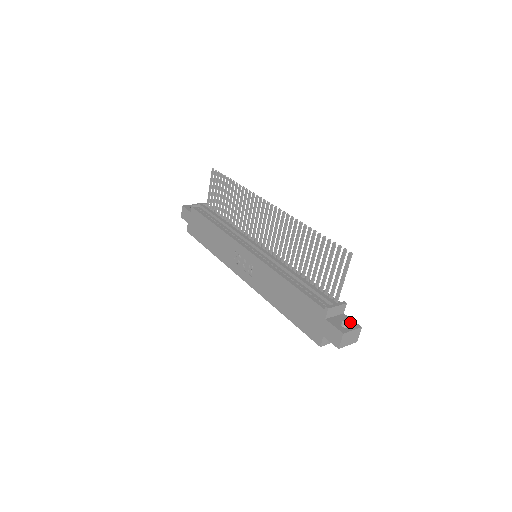
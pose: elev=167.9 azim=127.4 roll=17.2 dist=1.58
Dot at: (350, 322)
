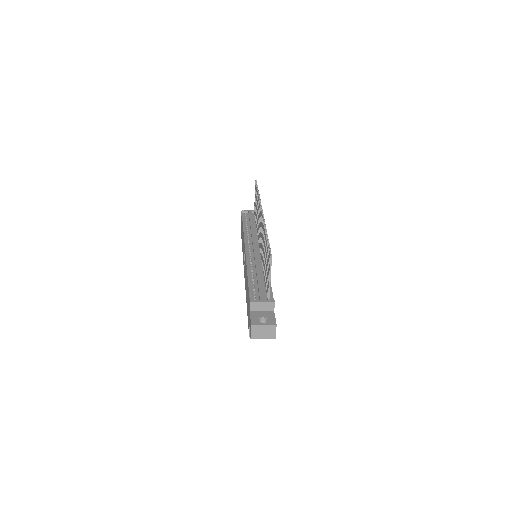
Dot at: (270, 319)
